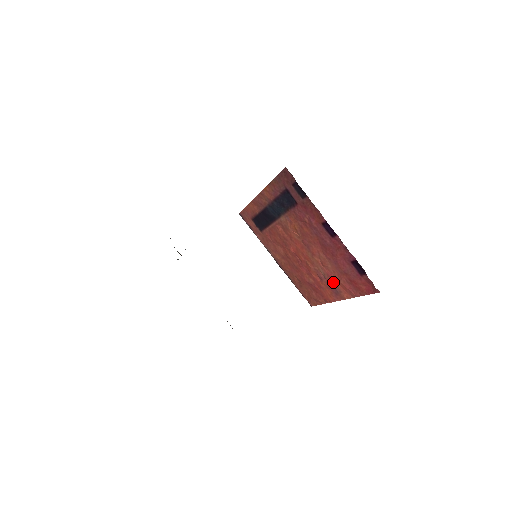
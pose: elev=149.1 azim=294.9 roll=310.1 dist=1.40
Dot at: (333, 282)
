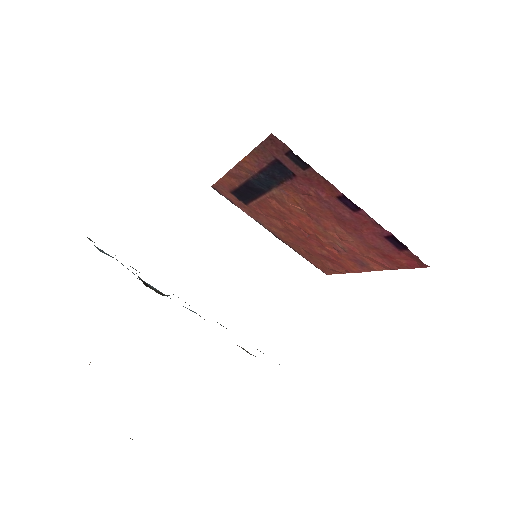
Dot at: (357, 255)
